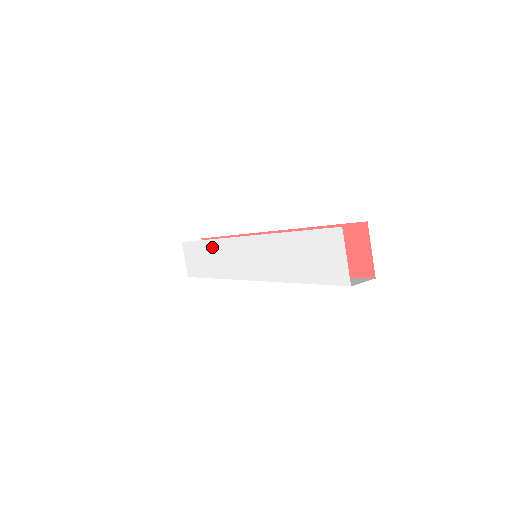
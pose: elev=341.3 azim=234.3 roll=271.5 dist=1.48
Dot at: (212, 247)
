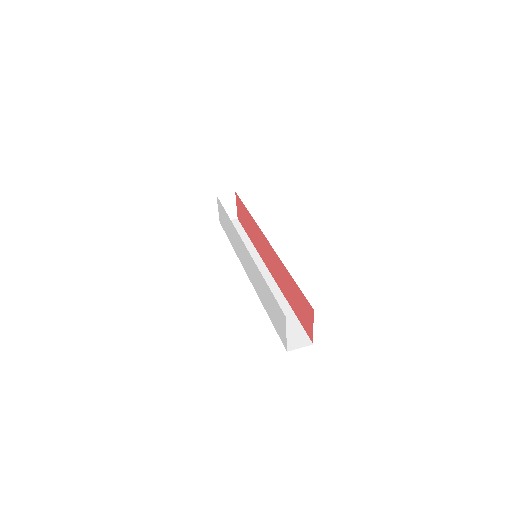
Dot at: (230, 225)
